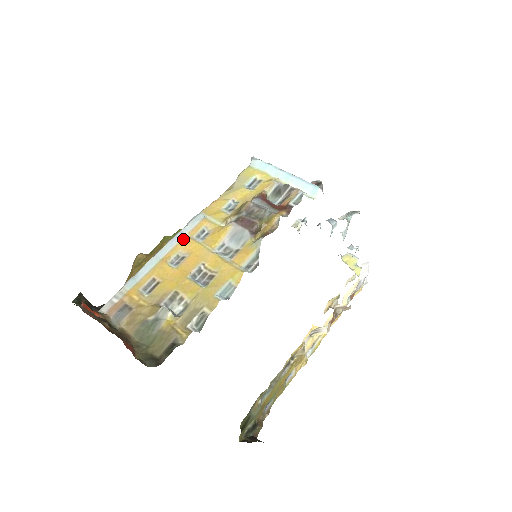
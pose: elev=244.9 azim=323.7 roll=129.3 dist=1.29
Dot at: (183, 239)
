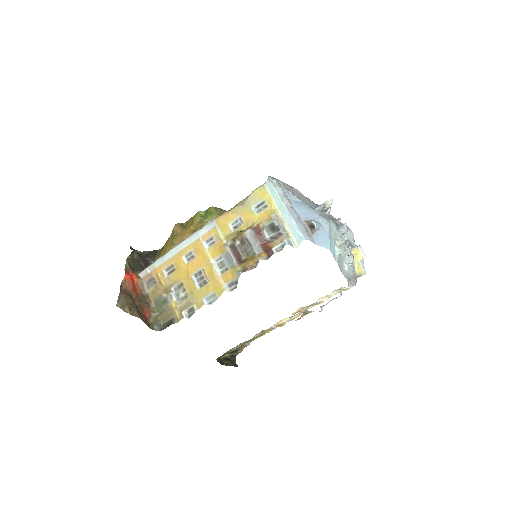
Dot at: (196, 241)
